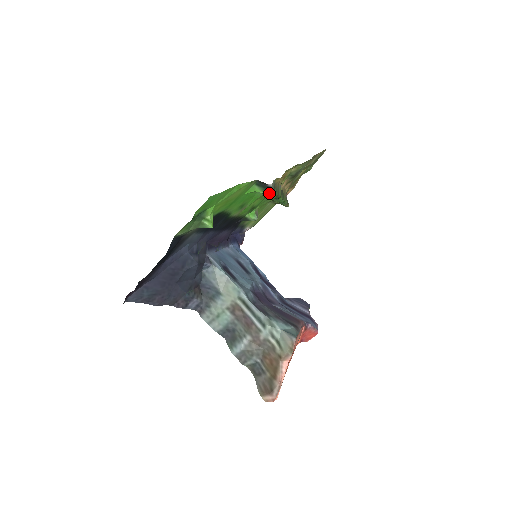
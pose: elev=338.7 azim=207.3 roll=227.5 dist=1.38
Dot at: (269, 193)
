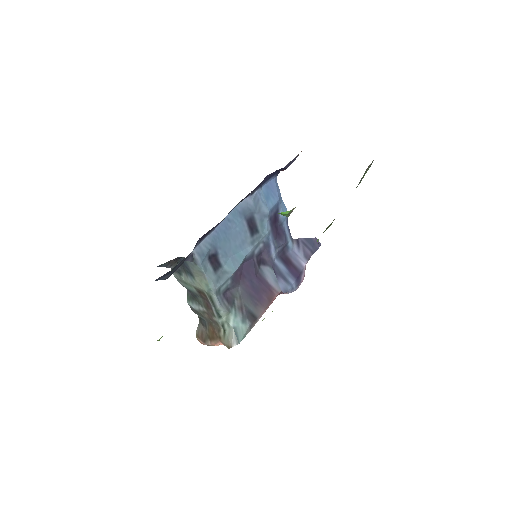
Dot at: occluded
